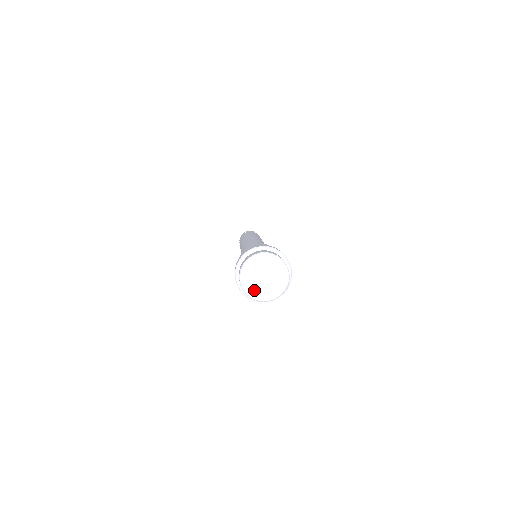
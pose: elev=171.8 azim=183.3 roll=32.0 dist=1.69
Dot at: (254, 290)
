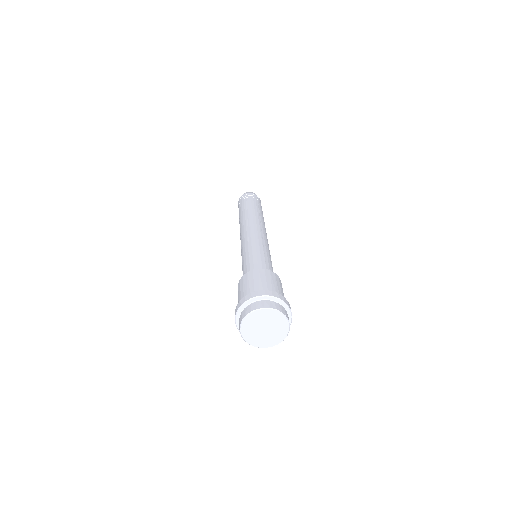
Dot at: (264, 342)
